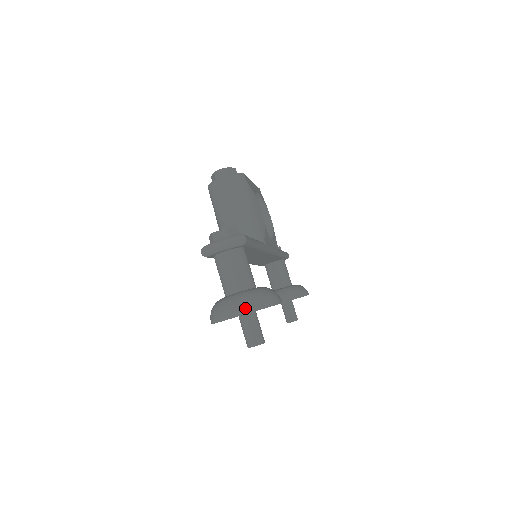
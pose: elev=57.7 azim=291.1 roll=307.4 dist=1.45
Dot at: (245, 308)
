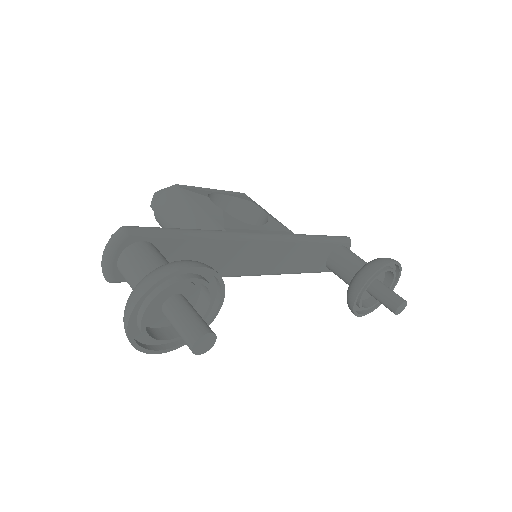
Dot at: (131, 301)
